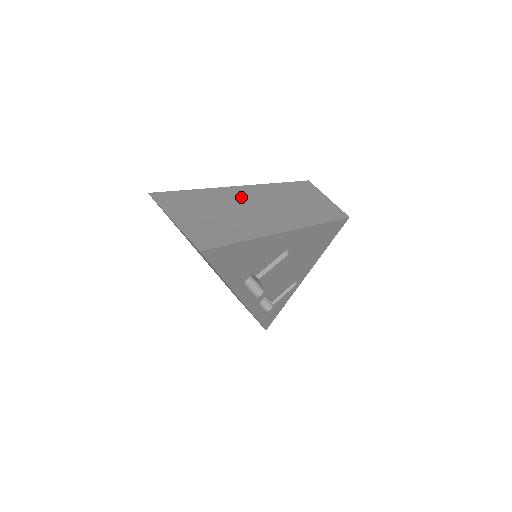
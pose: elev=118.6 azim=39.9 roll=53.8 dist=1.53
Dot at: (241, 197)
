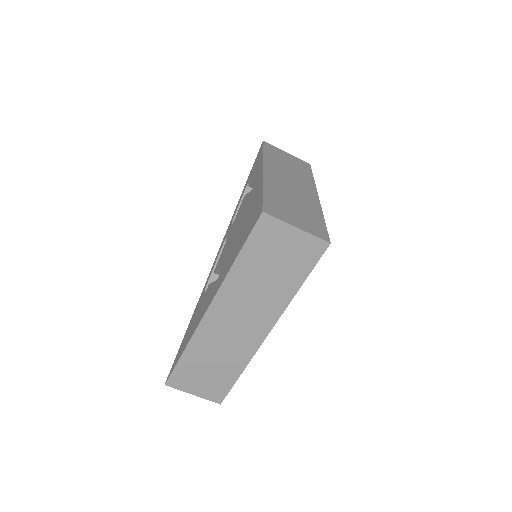
Dot at: (213, 330)
